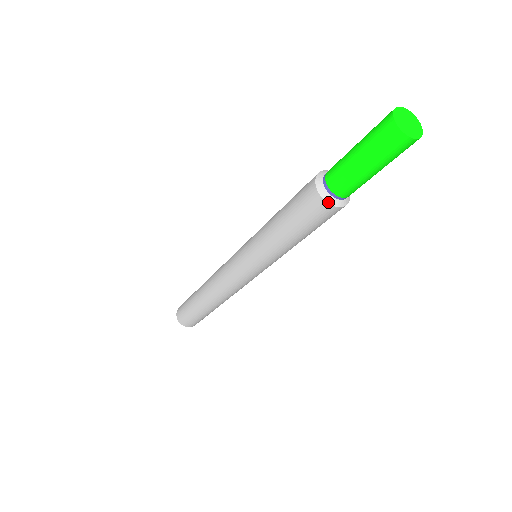
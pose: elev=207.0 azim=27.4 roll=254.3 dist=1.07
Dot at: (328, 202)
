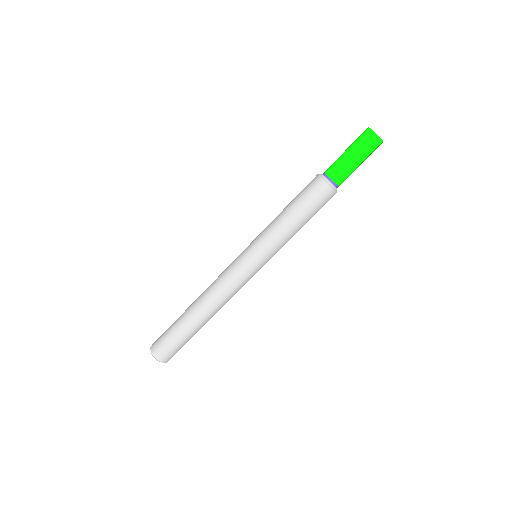
Dot at: (328, 184)
